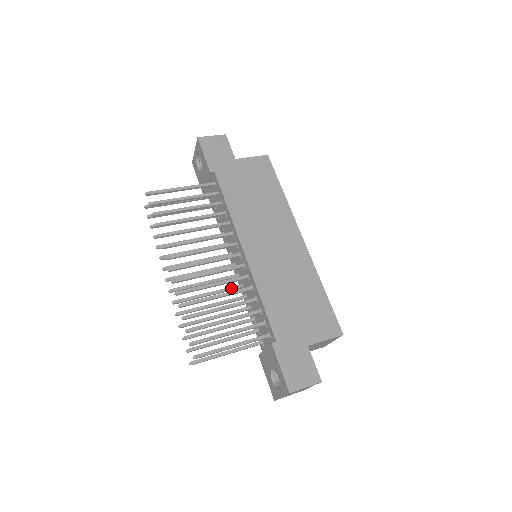
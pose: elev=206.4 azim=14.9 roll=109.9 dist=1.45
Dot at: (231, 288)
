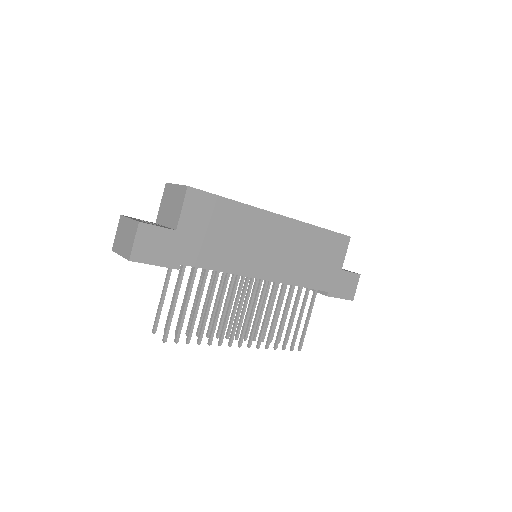
Dot at: (260, 288)
